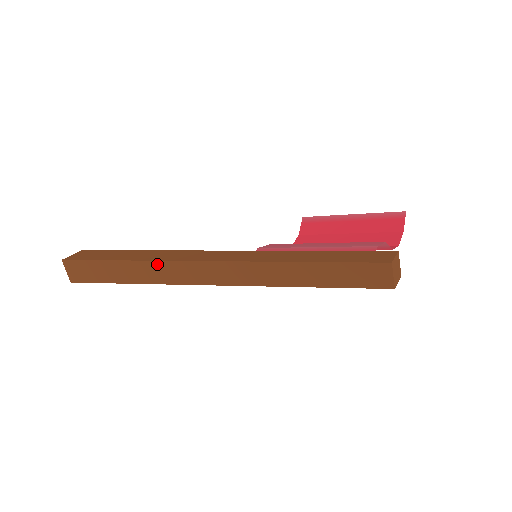
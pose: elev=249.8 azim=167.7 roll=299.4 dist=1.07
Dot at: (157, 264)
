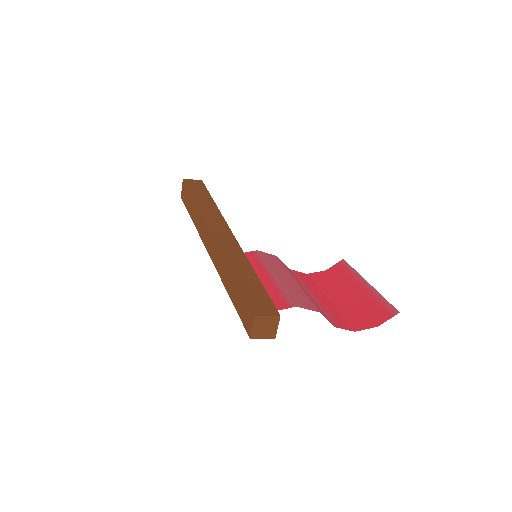
Dot at: (200, 215)
